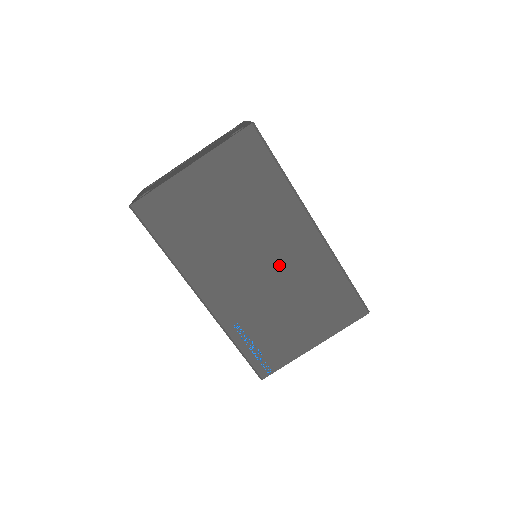
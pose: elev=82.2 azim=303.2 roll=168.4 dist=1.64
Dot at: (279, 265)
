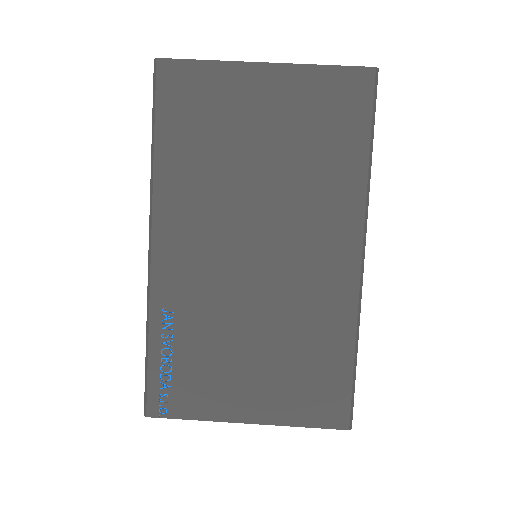
Dot at: (281, 273)
